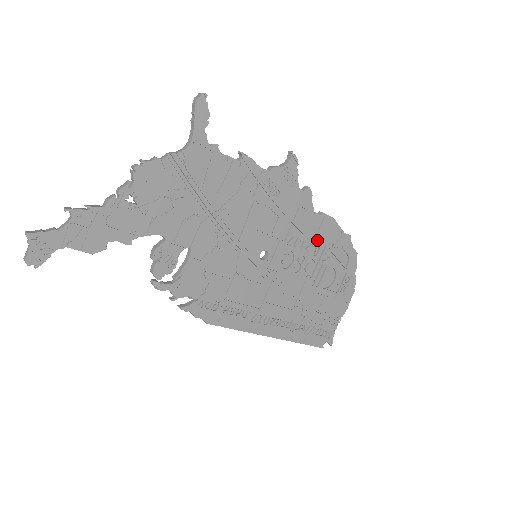
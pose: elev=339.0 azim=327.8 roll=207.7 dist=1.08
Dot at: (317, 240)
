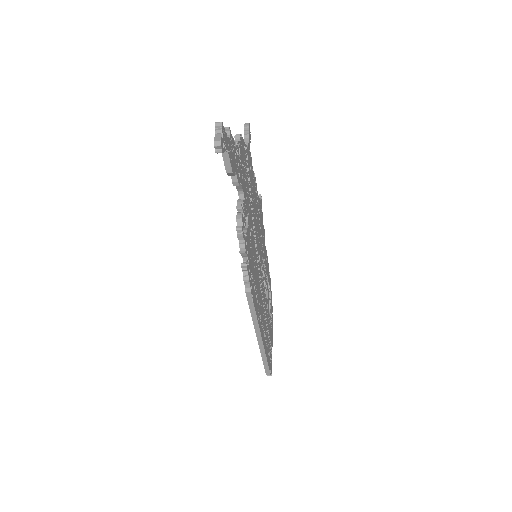
Dot at: (266, 269)
